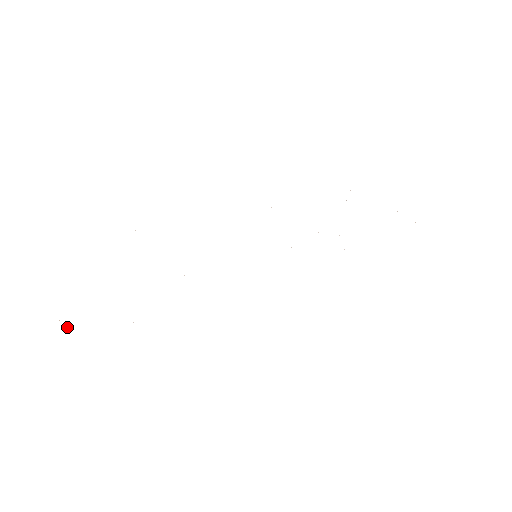
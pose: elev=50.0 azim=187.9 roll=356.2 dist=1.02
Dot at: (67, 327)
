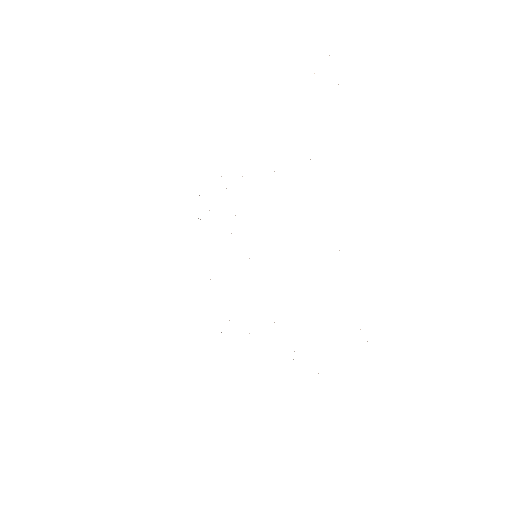
Dot at: occluded
